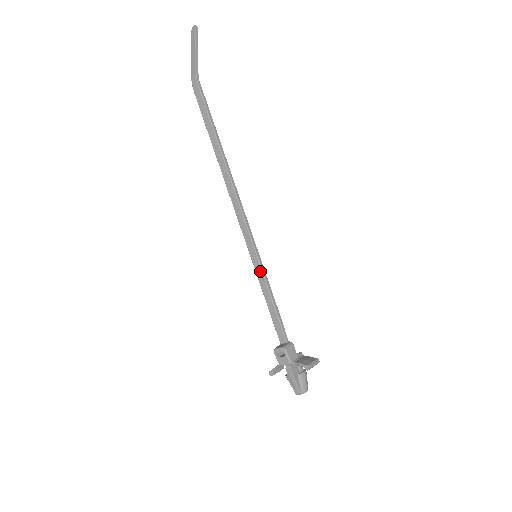
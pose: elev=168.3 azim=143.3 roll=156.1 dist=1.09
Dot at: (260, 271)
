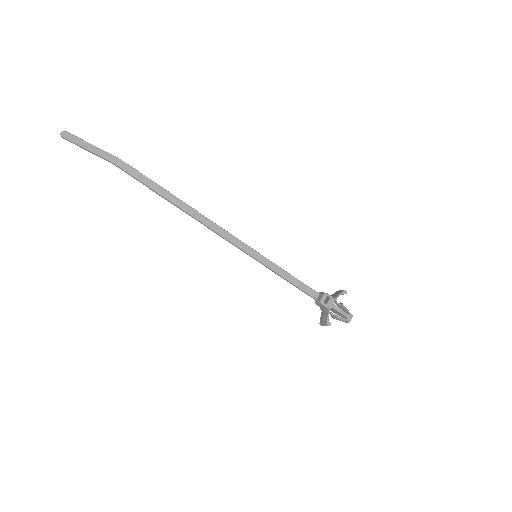
Dot at: (269, 262)
